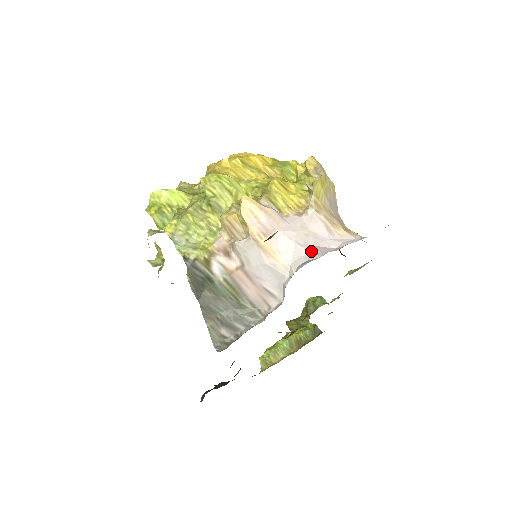
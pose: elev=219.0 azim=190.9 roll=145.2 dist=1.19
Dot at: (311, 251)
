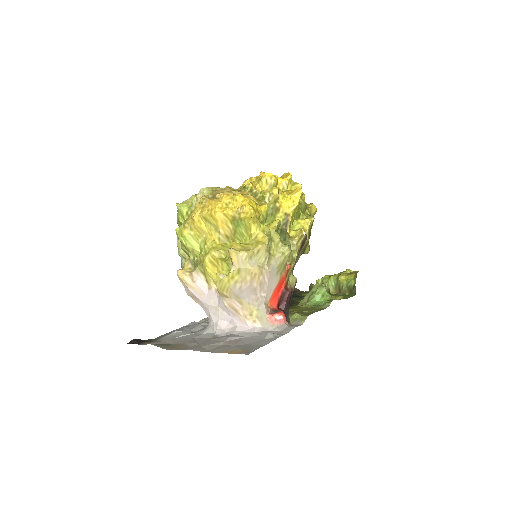
Dot at: (215, 322)
